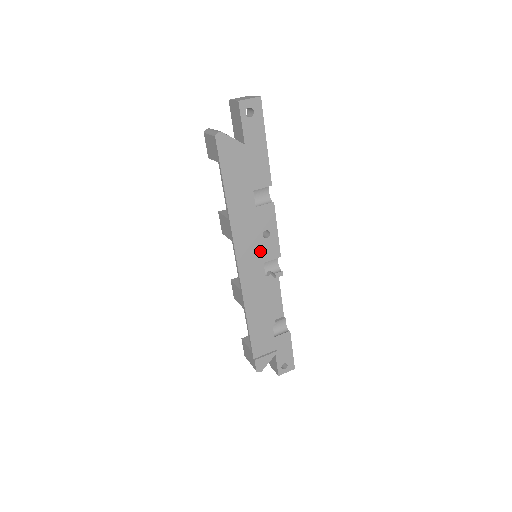
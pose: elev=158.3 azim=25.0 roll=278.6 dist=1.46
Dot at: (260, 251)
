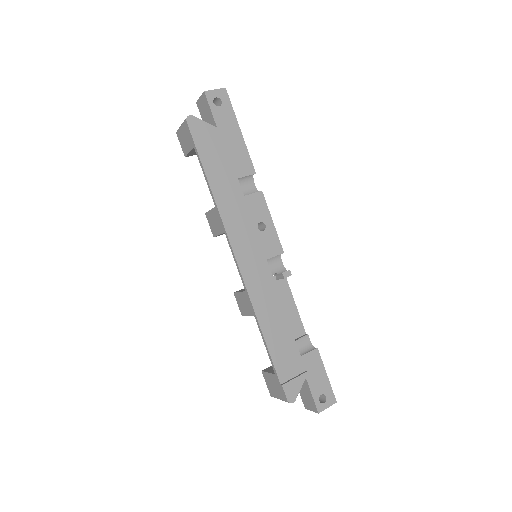
Dot at: (258, 242)
